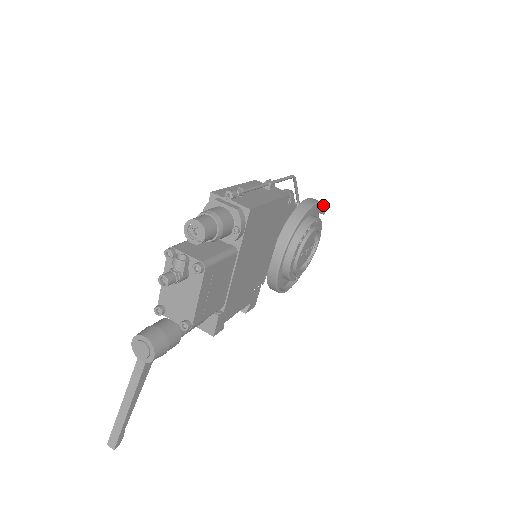
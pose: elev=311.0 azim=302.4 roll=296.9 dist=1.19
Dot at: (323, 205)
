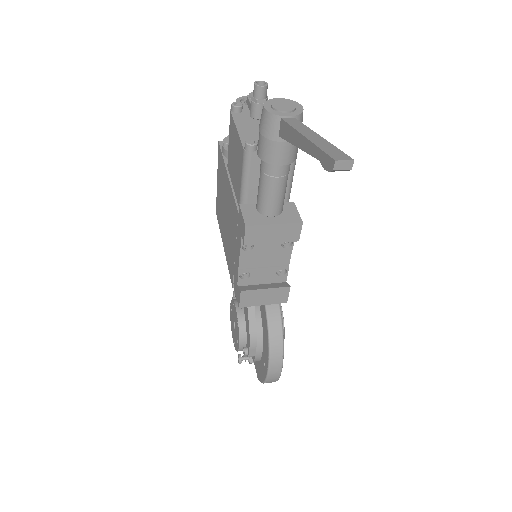
Dot at: occluded
